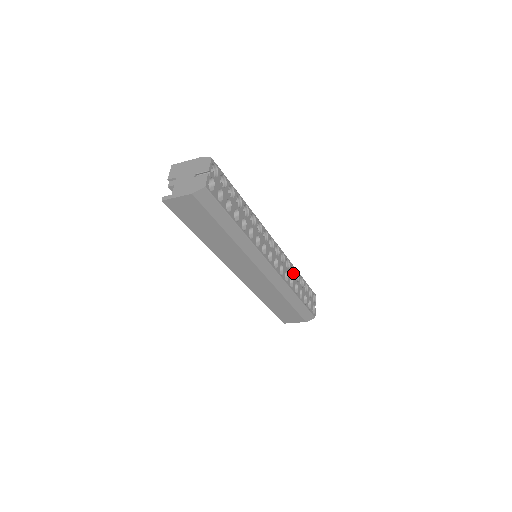
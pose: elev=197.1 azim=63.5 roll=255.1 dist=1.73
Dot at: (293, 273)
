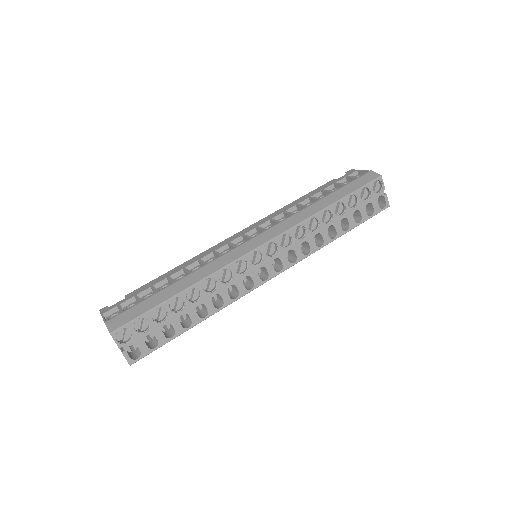
Dot at: (317, 222)
